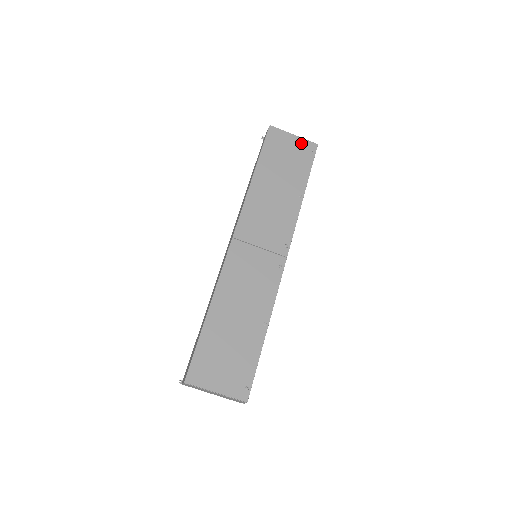
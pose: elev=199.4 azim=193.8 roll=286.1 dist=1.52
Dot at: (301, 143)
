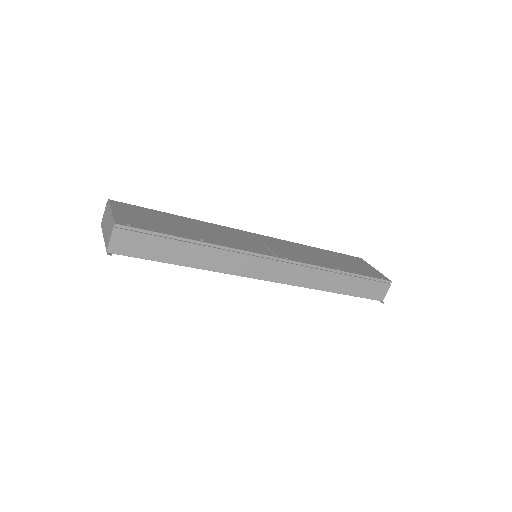
Dot at: (376, 272)
